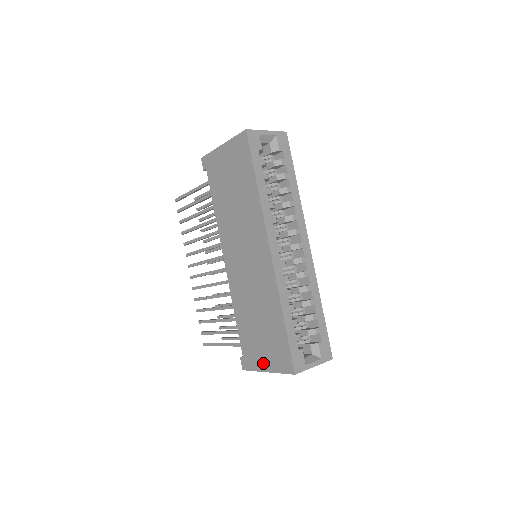
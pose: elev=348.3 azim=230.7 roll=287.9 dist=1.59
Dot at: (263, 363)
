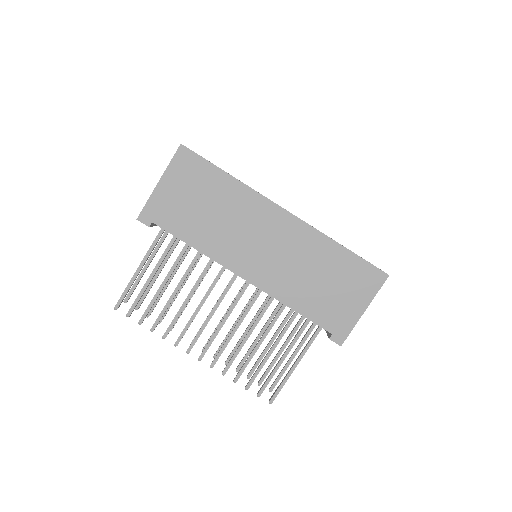
Dot at: (355, 309)
